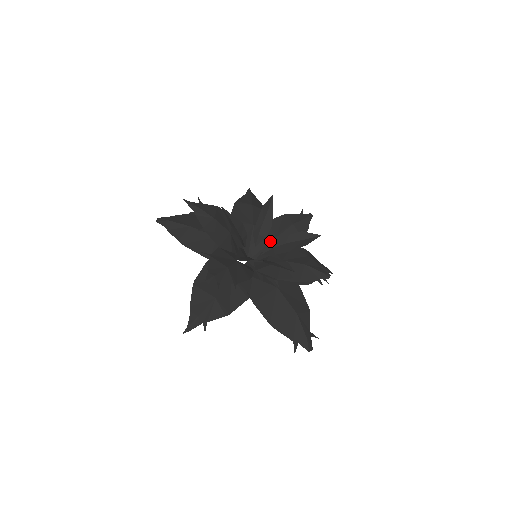
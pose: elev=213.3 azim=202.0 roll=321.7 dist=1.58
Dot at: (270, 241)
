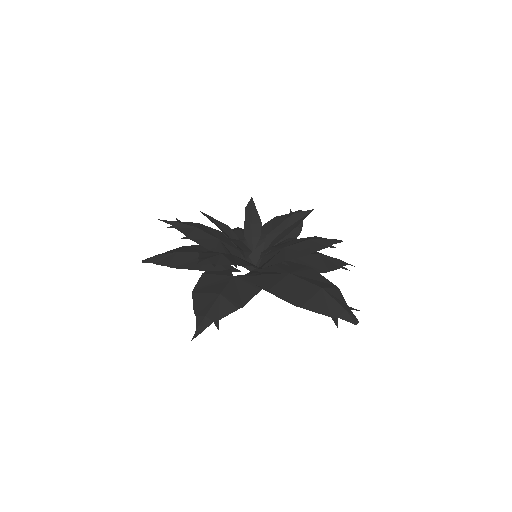
Dot at: (265, 238)
